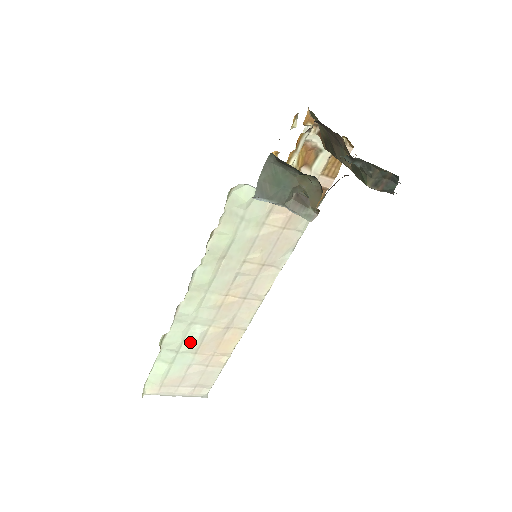
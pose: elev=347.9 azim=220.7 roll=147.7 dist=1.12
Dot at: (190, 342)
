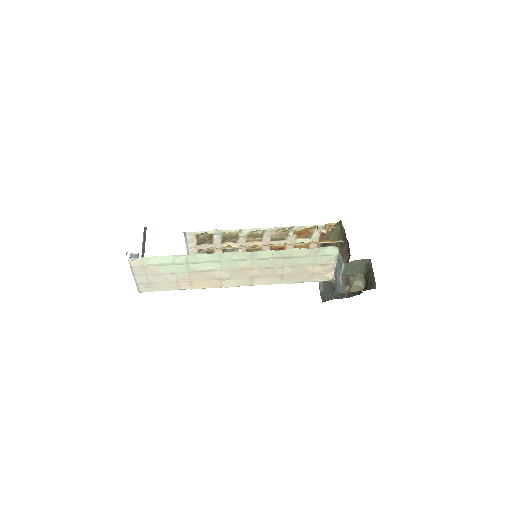
Dot at: (201, 266)
